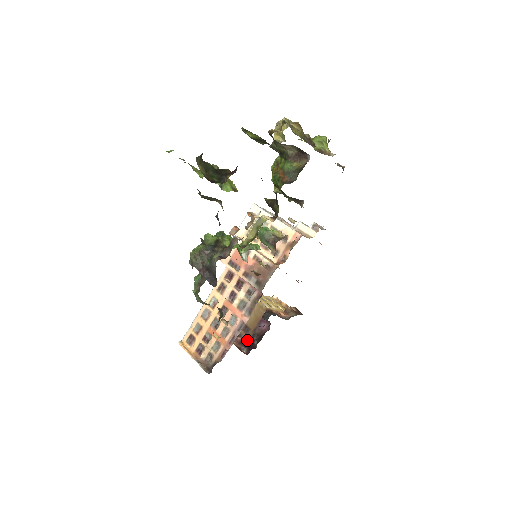
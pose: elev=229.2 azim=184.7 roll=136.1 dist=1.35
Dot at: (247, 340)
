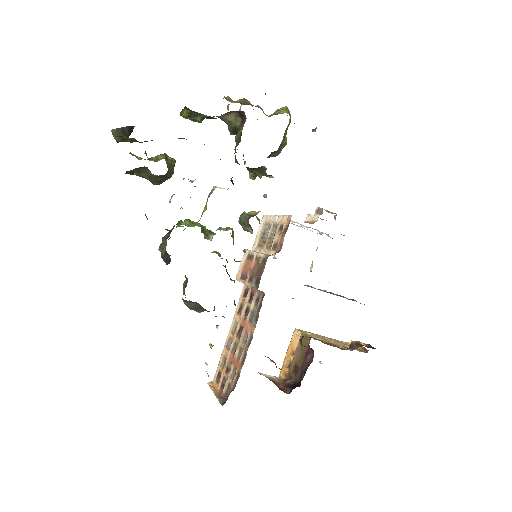
Dot at: (296, 382)
